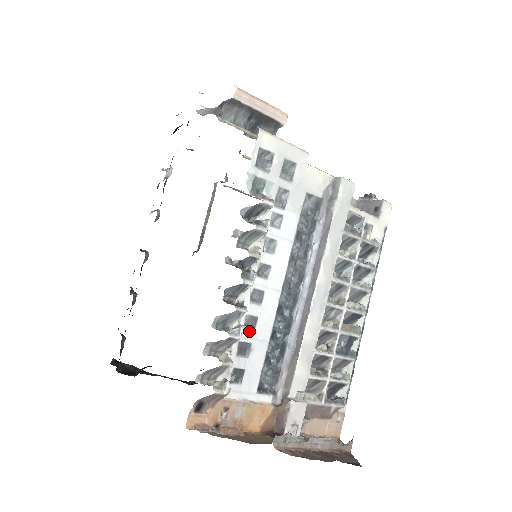
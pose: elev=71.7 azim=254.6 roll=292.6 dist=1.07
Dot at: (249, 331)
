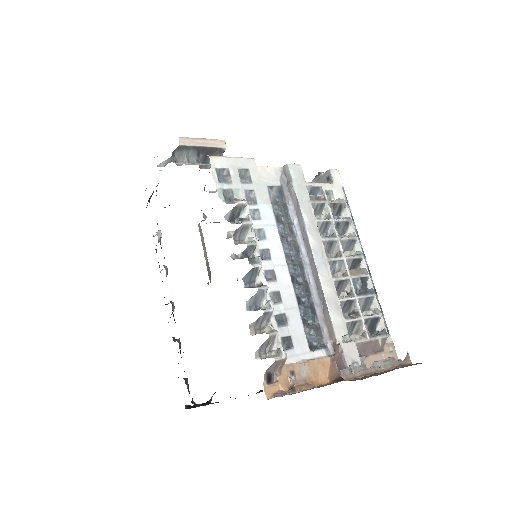
Dot at: (278, 304)
